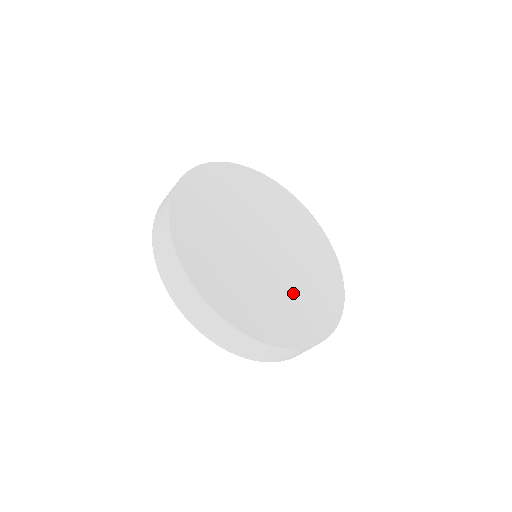
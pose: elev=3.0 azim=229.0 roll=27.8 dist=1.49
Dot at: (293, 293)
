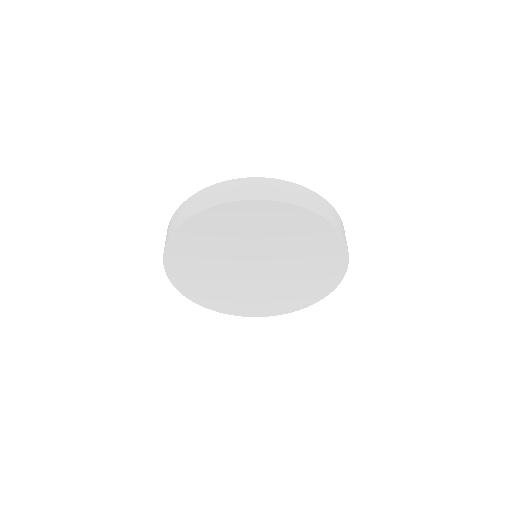
Dot at: (267, 293)
